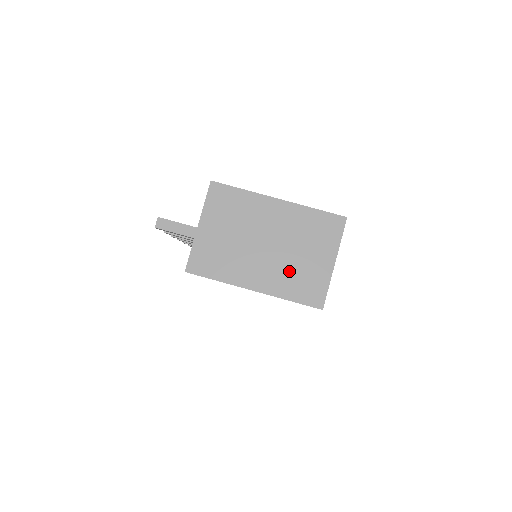
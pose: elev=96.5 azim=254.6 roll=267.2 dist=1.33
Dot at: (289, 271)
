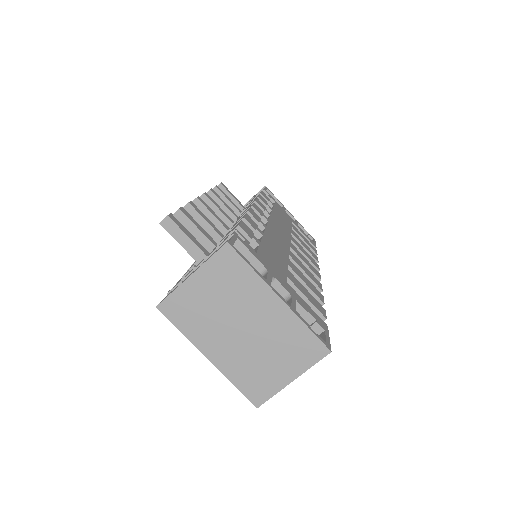
Dot at: (249, 363)
